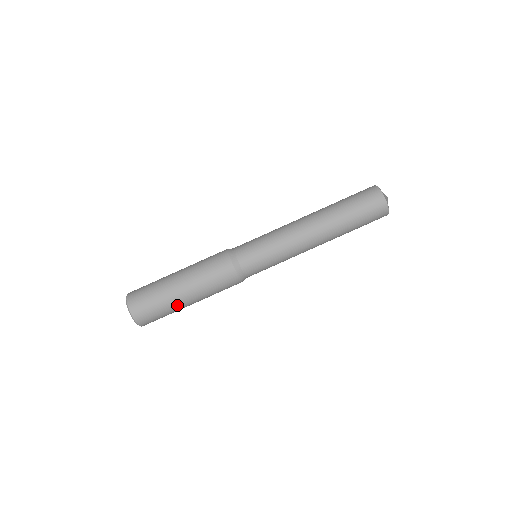
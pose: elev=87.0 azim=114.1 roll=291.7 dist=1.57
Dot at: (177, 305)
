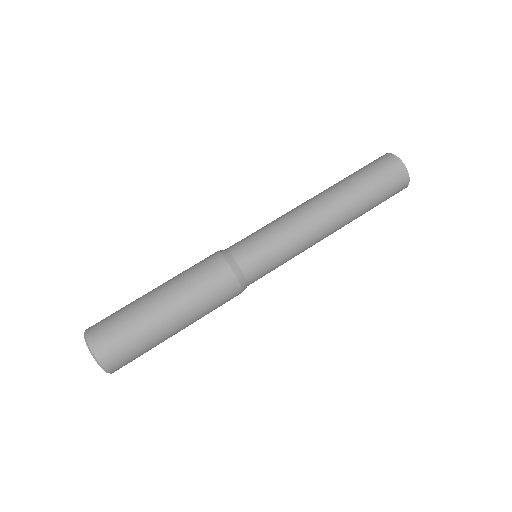
Dot at: occluded
